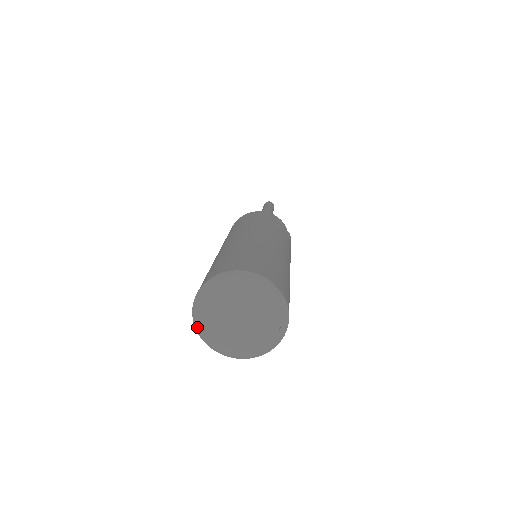
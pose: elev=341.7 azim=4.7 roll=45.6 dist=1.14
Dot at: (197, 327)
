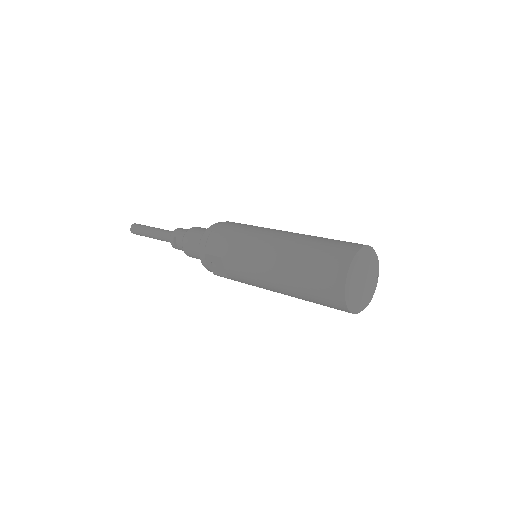
Dot at: (349, 287)
